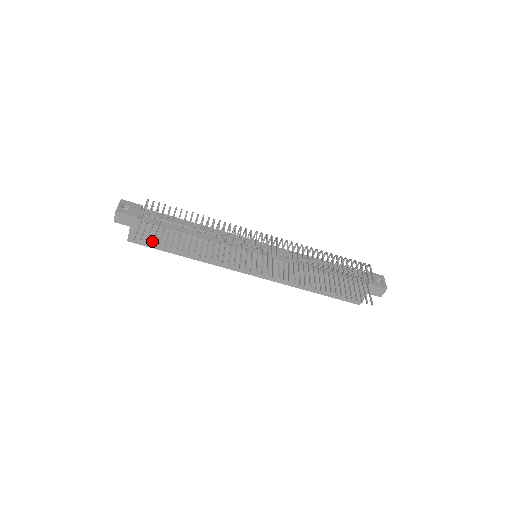
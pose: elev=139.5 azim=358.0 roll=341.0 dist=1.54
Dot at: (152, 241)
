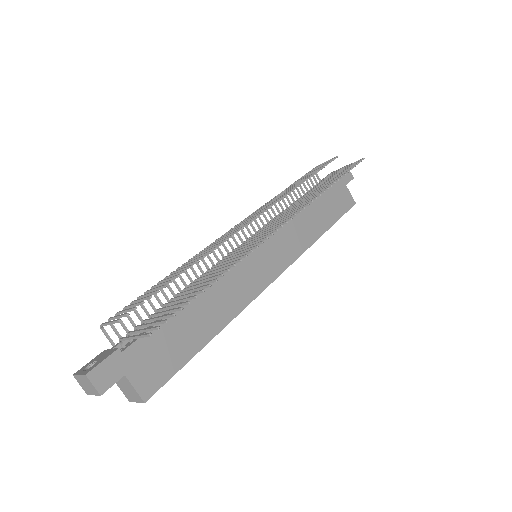
Dot at: (169, 315)
